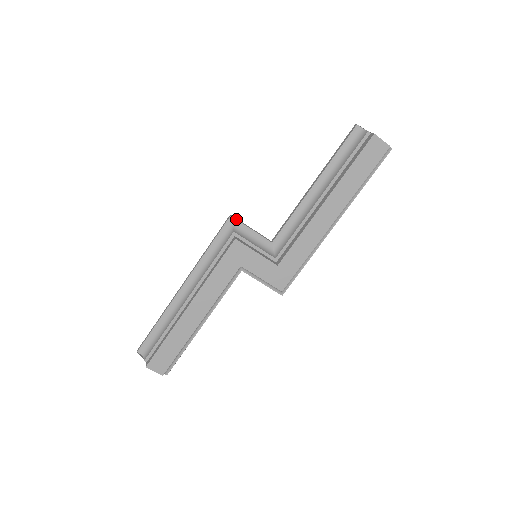
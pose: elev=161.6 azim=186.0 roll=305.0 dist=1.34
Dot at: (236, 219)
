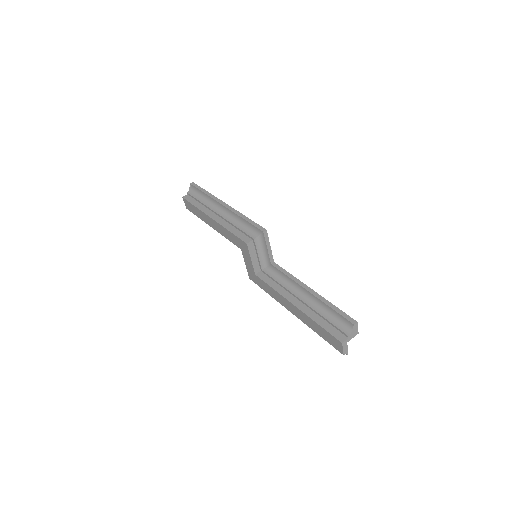
Dot at: (265, 236)
